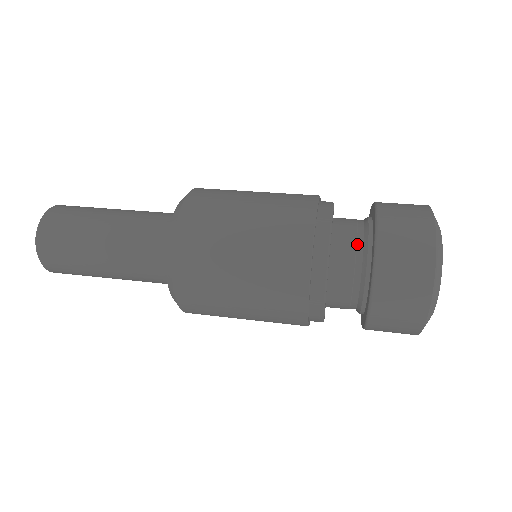
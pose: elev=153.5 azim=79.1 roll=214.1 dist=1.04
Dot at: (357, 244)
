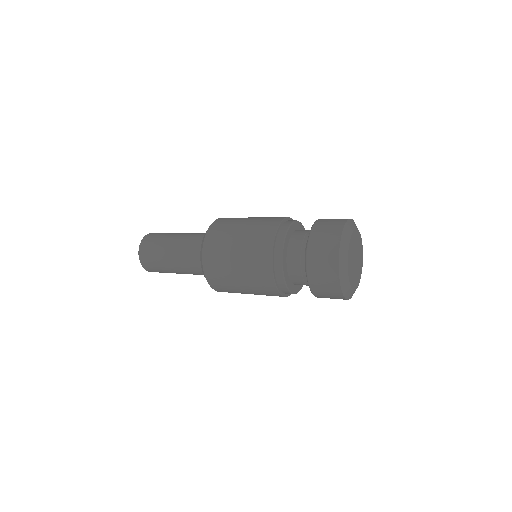
Dot at: (304, 238)
